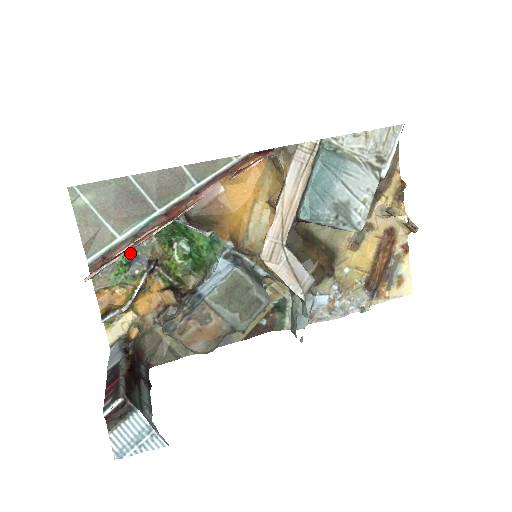
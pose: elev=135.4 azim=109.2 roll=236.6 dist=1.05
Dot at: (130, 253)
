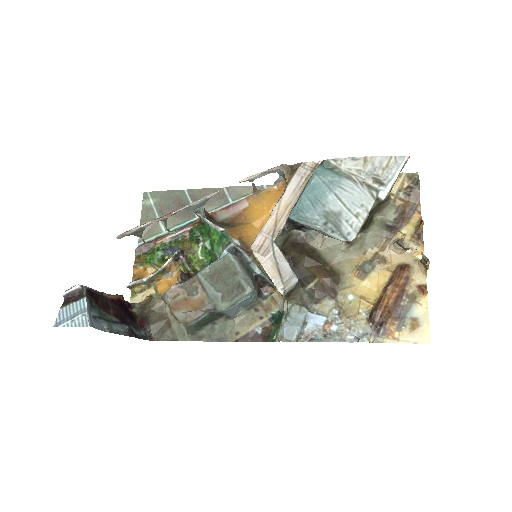
Dot at: (167, 243)
